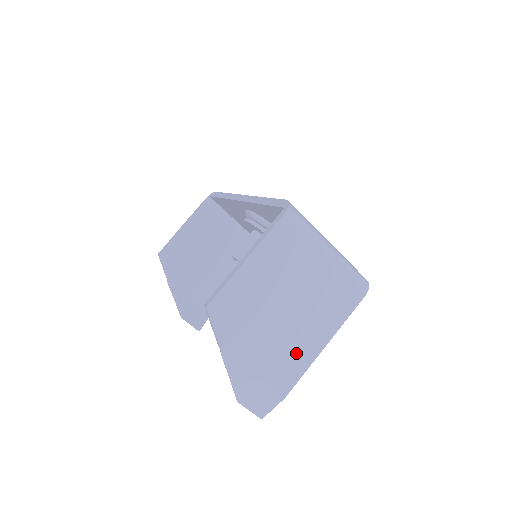
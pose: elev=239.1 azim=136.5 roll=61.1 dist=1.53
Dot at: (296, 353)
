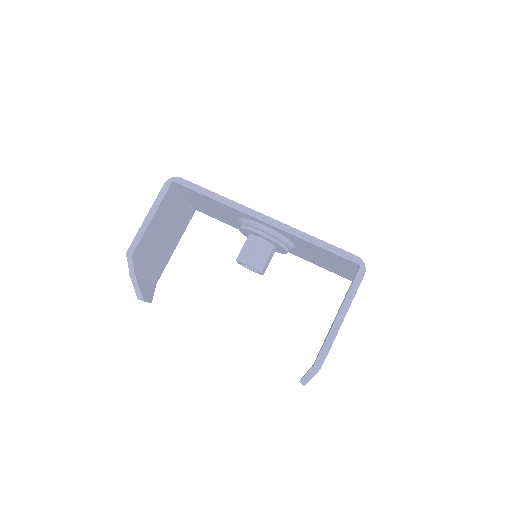
Dot at: occluded
